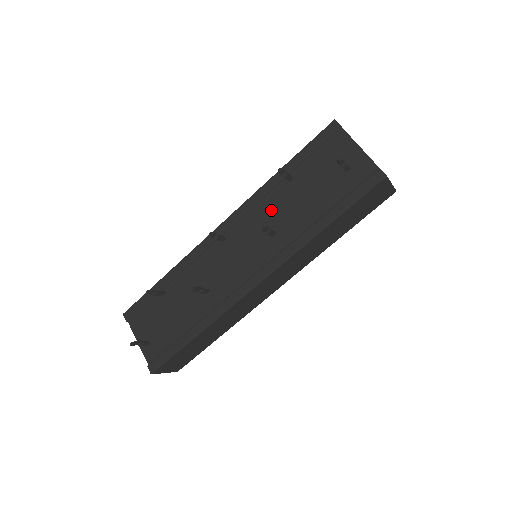
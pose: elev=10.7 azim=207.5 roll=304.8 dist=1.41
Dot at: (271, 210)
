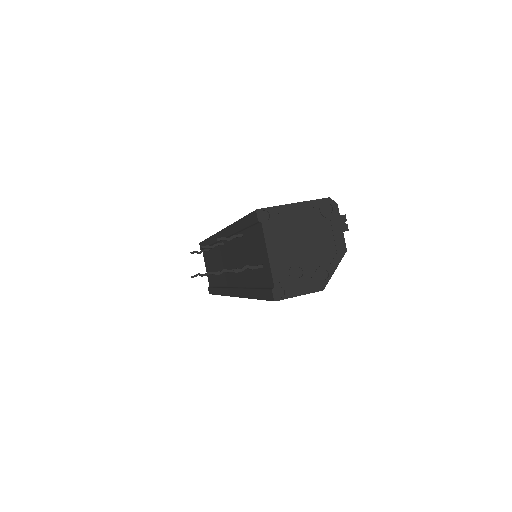
Dot at: (236, 249)
